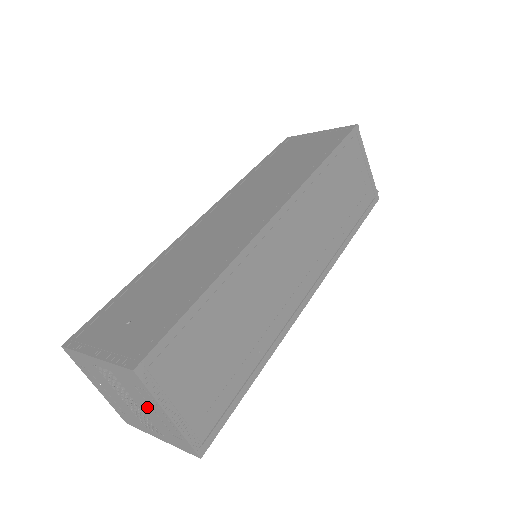
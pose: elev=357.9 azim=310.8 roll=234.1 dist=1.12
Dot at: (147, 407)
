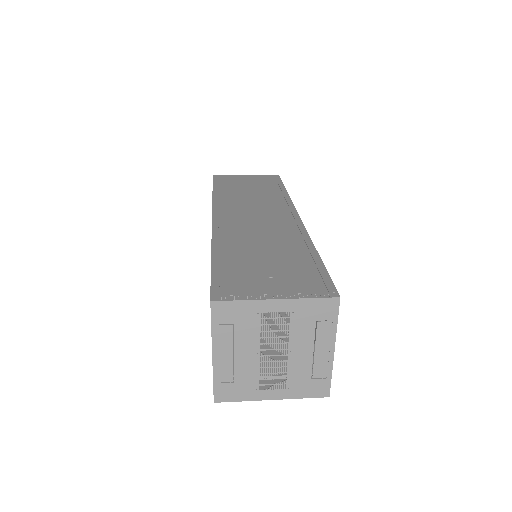
Dot at: (305, 348)
